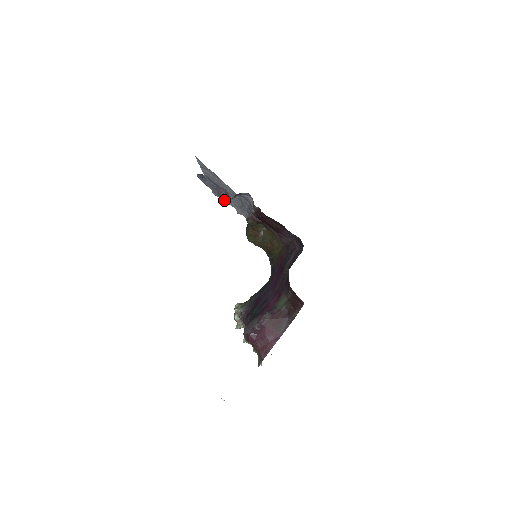
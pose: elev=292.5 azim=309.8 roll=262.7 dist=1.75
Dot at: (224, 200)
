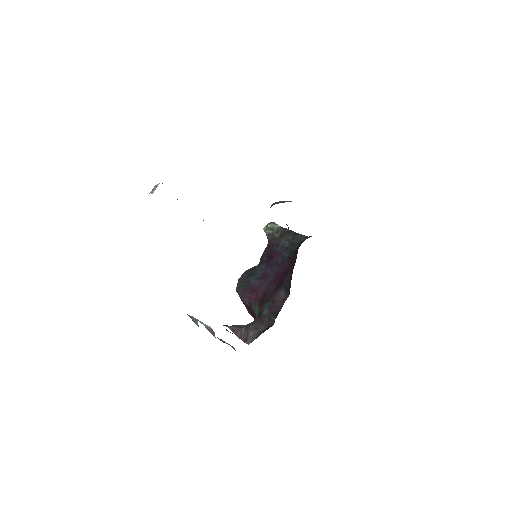
Dot at: occluded
